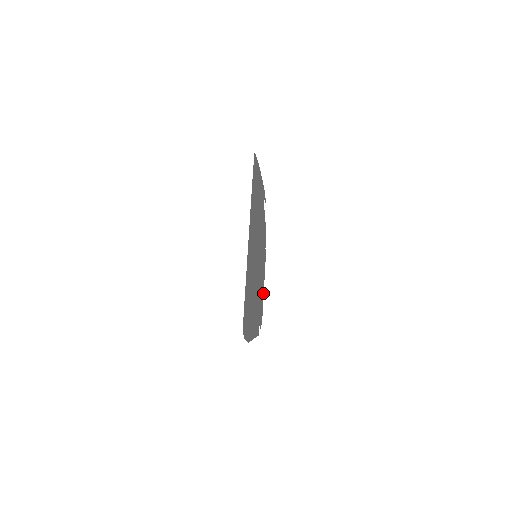
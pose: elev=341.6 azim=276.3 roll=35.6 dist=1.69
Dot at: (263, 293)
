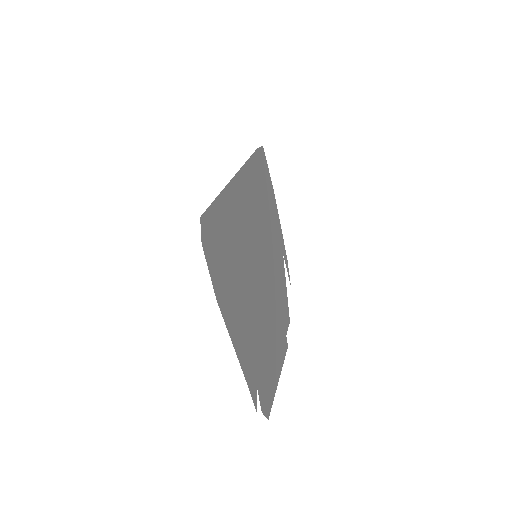
Dot at: (276, 383)
